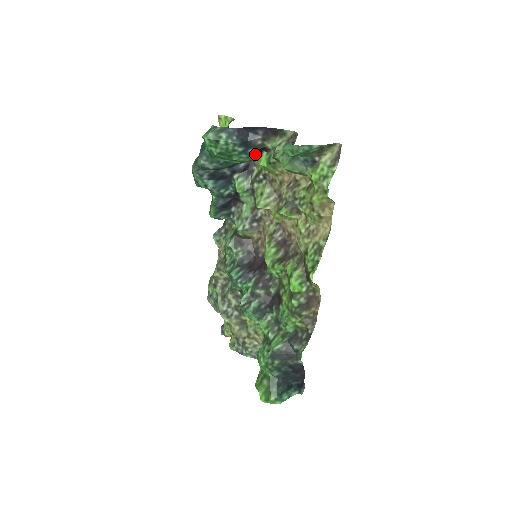
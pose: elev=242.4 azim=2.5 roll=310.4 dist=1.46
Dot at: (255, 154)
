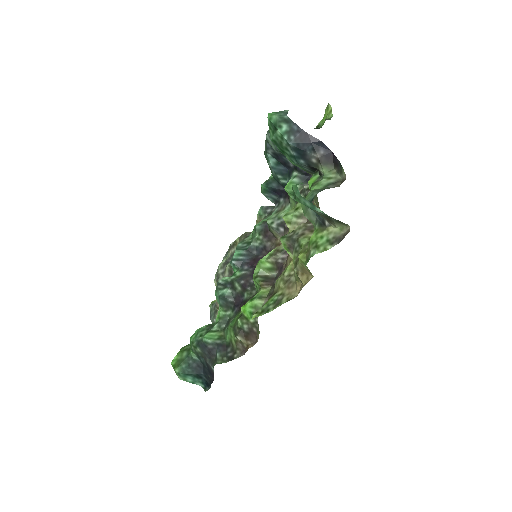
Dot at: (308, 168)
